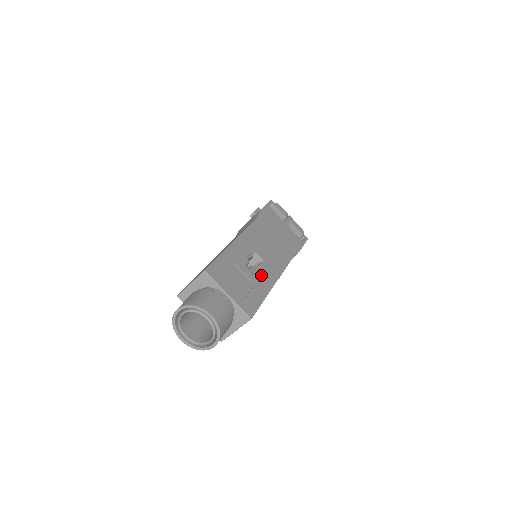
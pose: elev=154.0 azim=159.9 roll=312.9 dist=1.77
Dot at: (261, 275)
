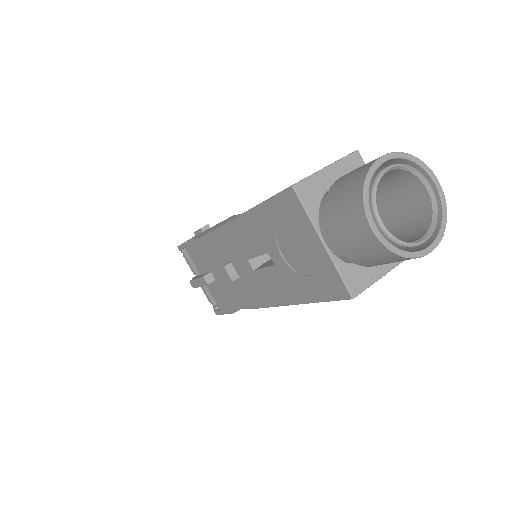
Dot at: occluded
